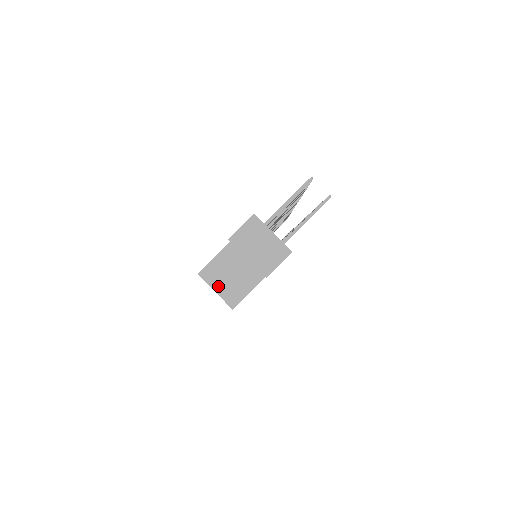
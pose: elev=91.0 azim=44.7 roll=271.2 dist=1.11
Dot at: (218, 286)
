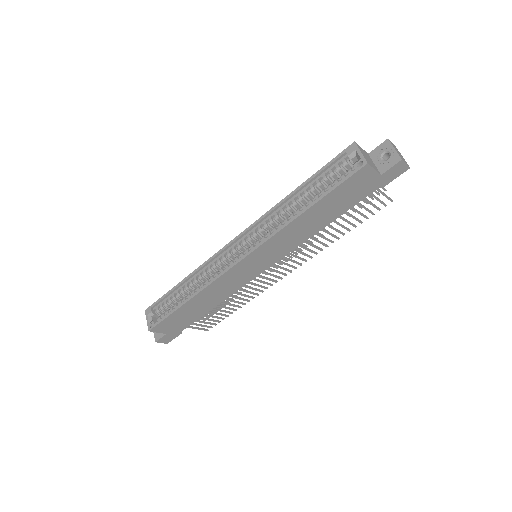
Dot at: (362, 153)
